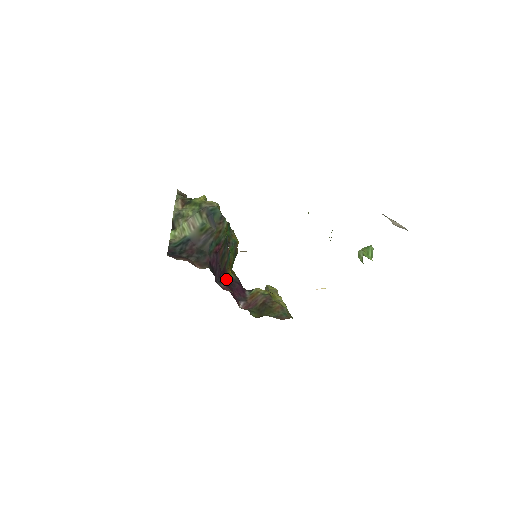
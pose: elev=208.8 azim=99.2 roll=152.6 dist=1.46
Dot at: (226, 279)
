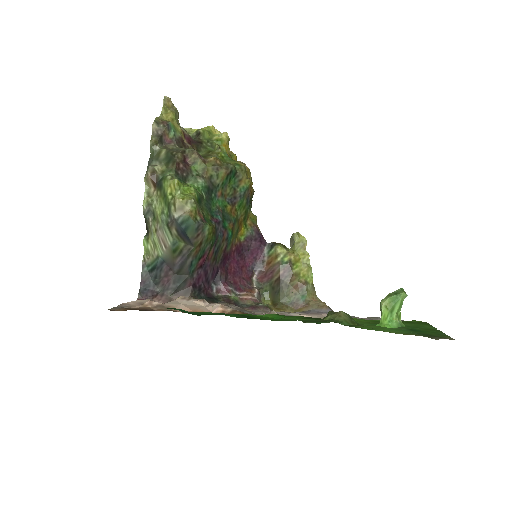
Dot at: (232, 254)
